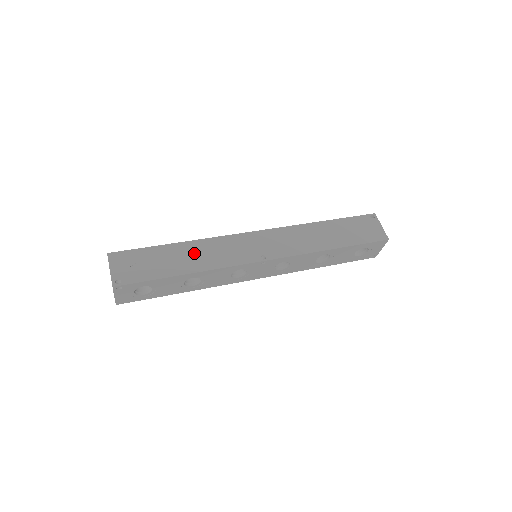
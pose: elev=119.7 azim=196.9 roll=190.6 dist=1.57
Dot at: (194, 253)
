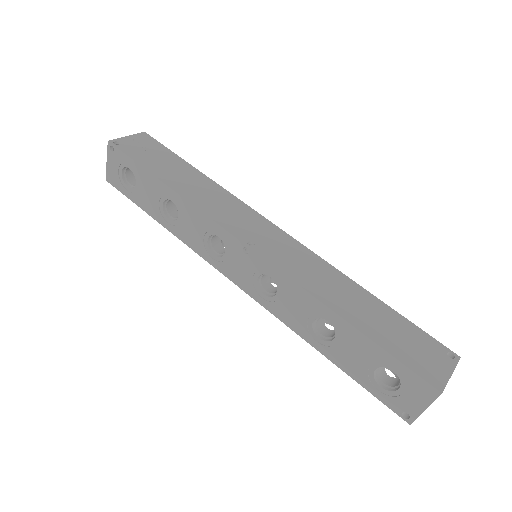
Dot at: (199, 185)
